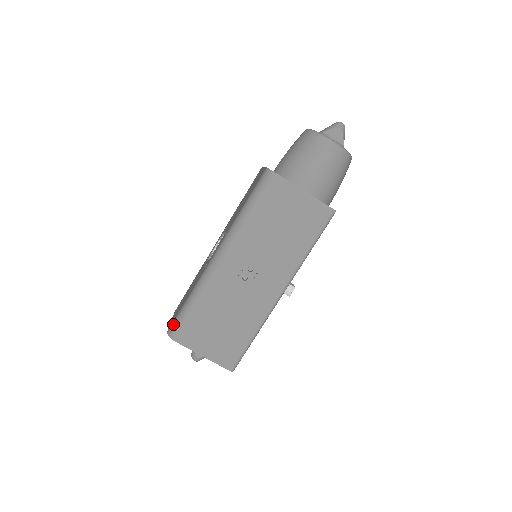
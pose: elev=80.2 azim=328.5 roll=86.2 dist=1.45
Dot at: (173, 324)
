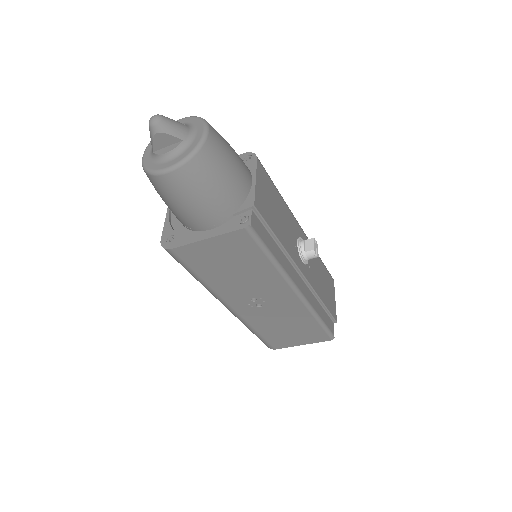
Dot at: occluded
